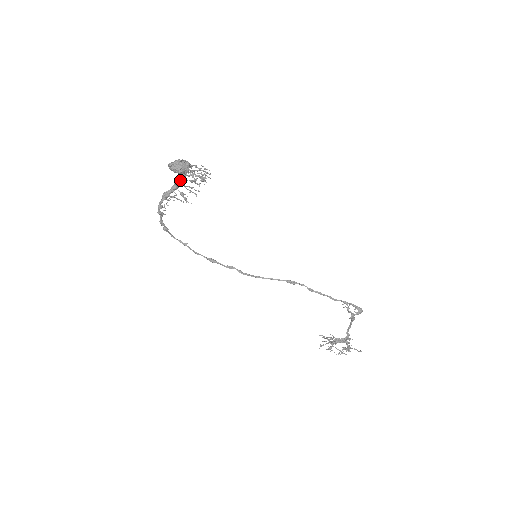
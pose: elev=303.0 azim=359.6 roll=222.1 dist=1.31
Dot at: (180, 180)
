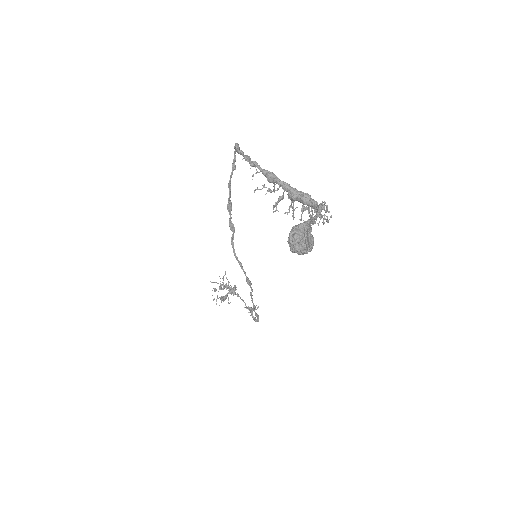
Dot at: (297, 199)
